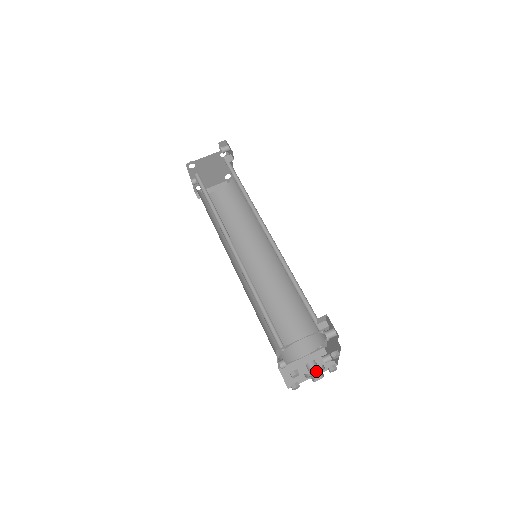
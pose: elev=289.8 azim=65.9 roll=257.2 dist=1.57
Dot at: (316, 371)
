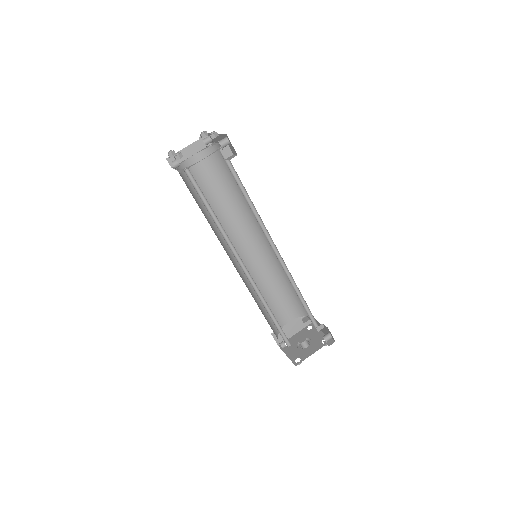
Dot at: occluded
